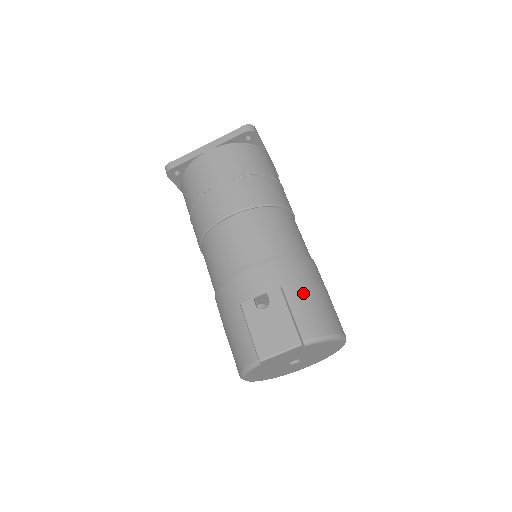
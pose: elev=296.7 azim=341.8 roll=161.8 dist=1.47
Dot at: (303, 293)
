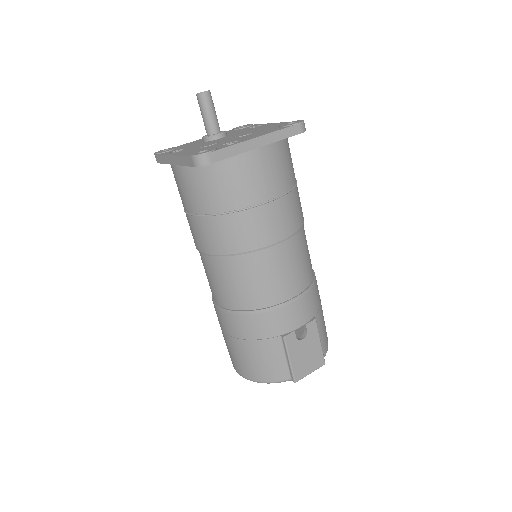
Dot at: (322, 315)
